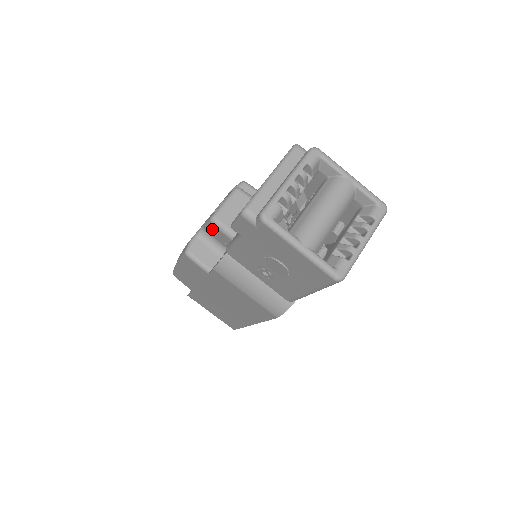
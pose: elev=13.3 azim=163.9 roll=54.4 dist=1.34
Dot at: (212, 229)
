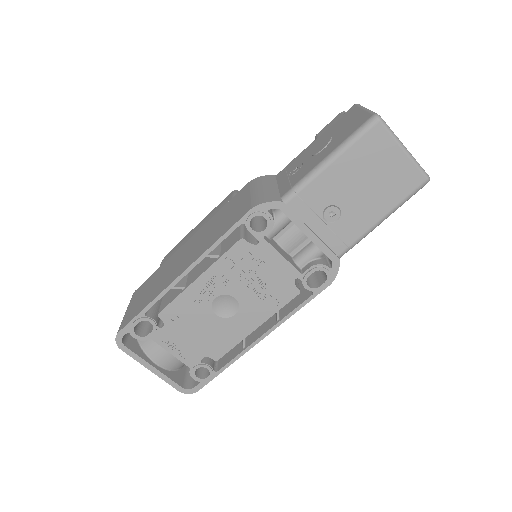
Dot at: occluded
